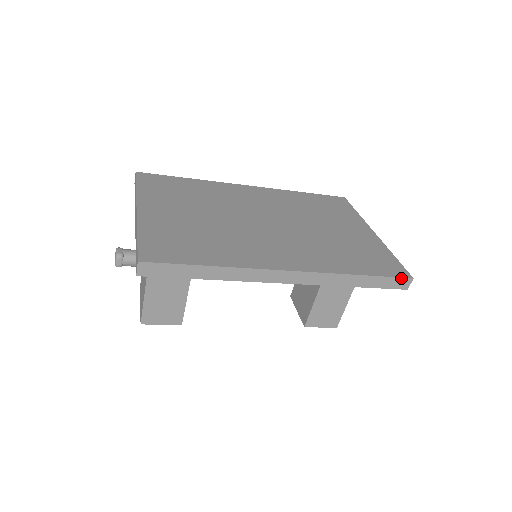
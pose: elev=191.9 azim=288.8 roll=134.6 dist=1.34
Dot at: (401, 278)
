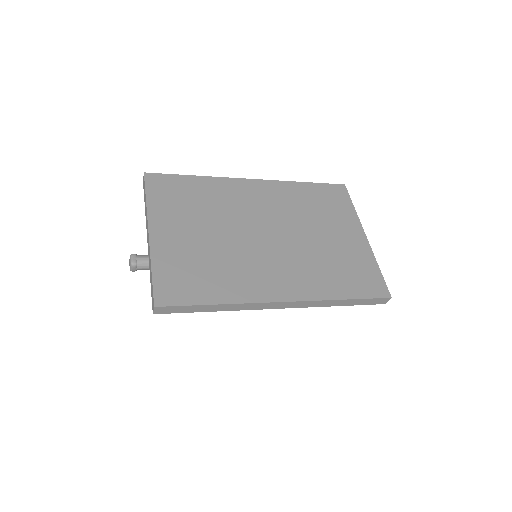
Dot at: (381, 298)
